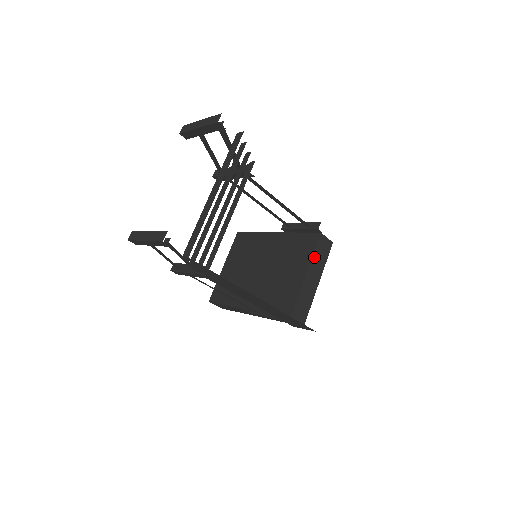
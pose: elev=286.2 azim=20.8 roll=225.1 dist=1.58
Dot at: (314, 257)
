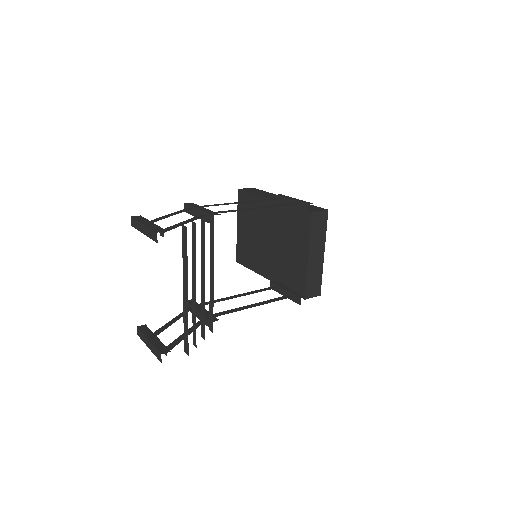
Dot at: (312, 237)
